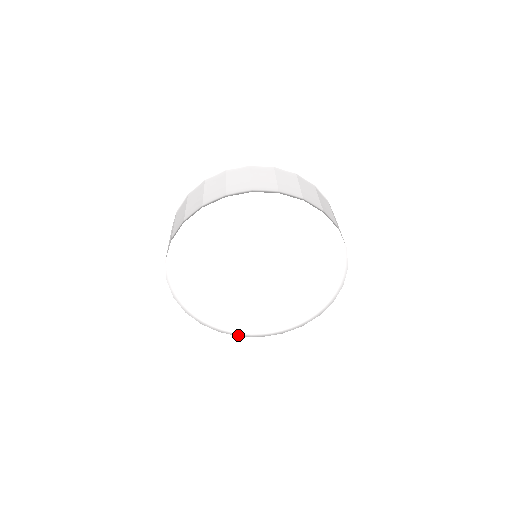
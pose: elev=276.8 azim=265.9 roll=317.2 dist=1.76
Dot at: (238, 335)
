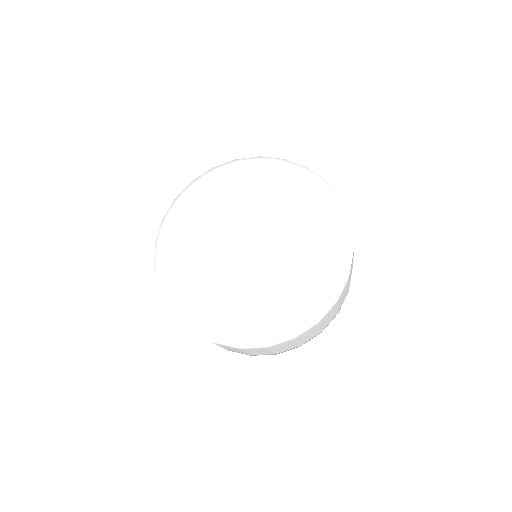
Dot at: (188, 326)
